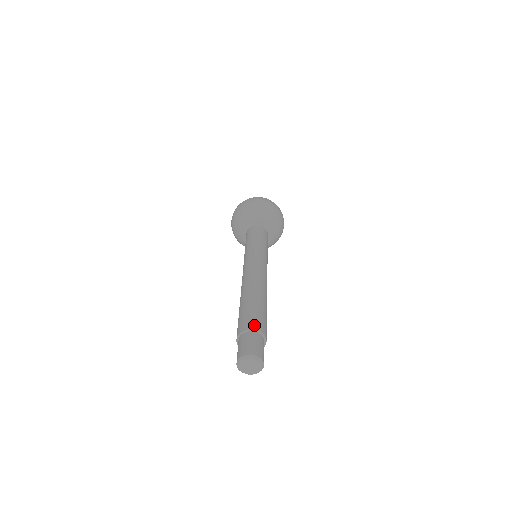
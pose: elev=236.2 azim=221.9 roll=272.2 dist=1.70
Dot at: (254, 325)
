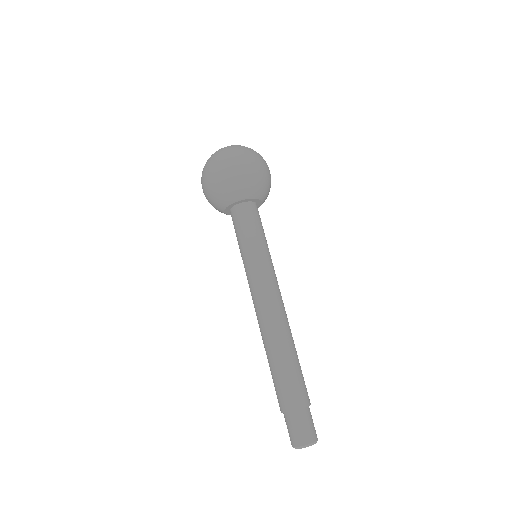
Dot at: (305, 400)
